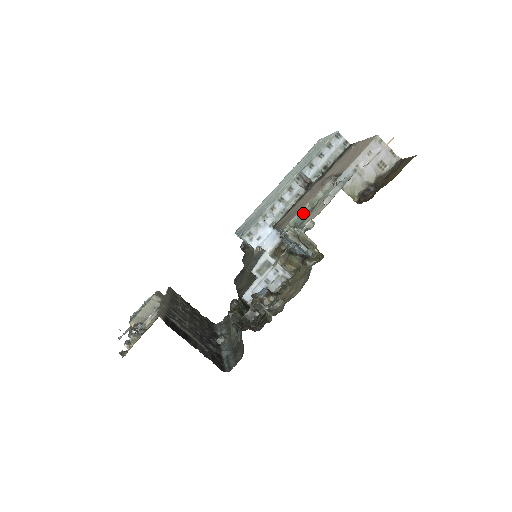
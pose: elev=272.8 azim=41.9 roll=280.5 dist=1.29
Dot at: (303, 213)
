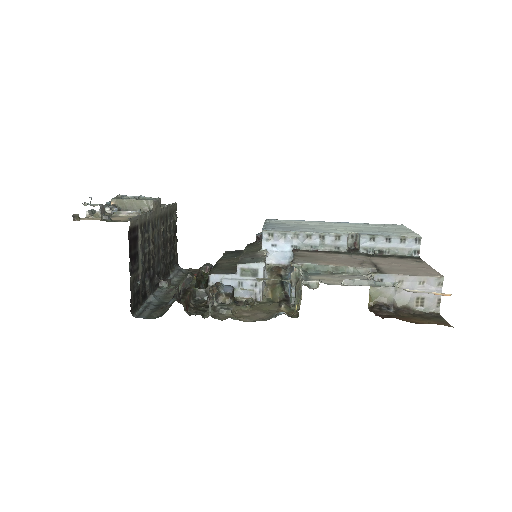
Dot at: (322, 268)
